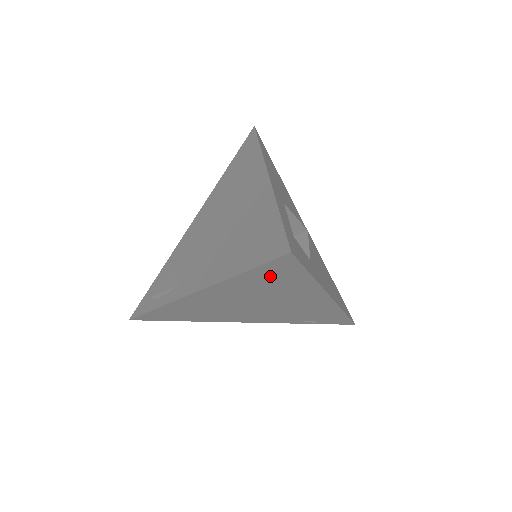
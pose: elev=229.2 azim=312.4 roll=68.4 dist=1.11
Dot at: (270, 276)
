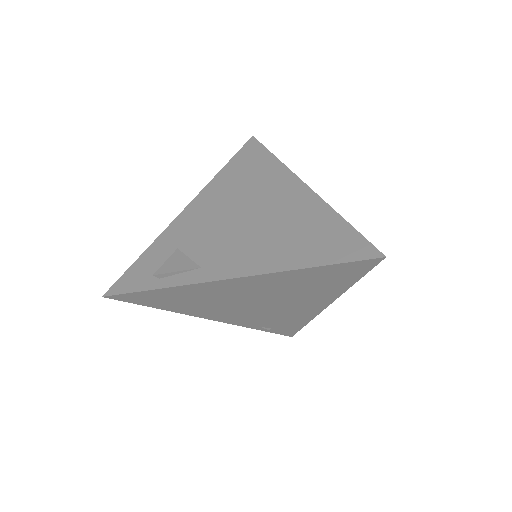
Dot at: (330, 275)
